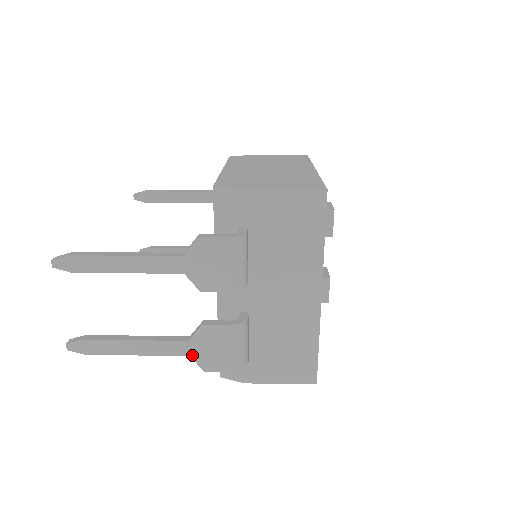
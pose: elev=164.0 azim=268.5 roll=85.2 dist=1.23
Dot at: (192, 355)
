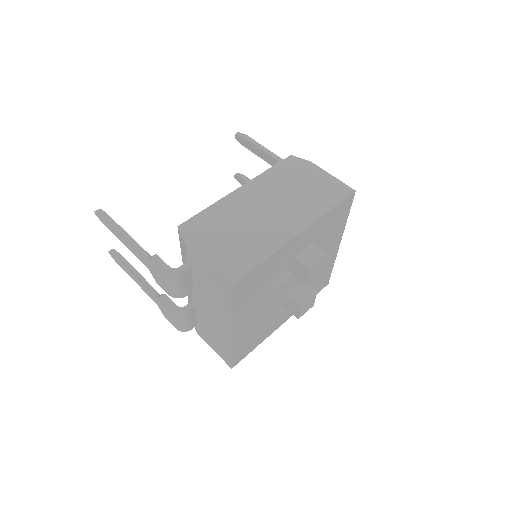
Dot at: (158, 305)
